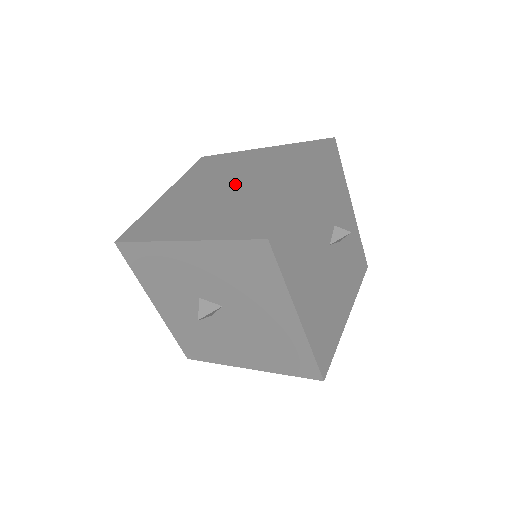
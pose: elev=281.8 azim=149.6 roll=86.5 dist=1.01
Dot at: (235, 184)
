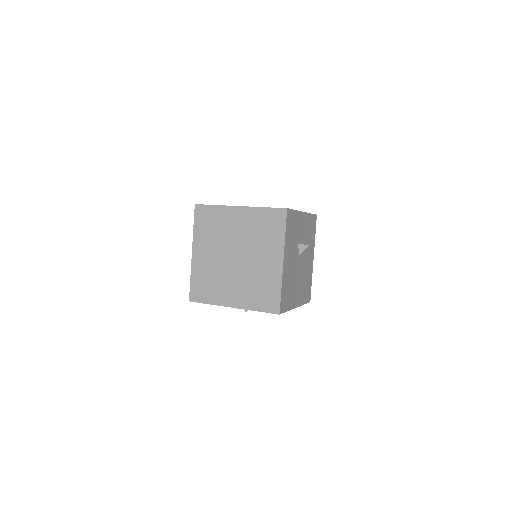
Dot at: (239, 254)
